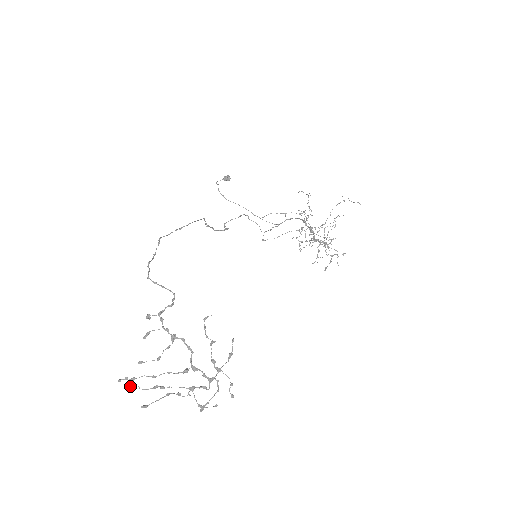
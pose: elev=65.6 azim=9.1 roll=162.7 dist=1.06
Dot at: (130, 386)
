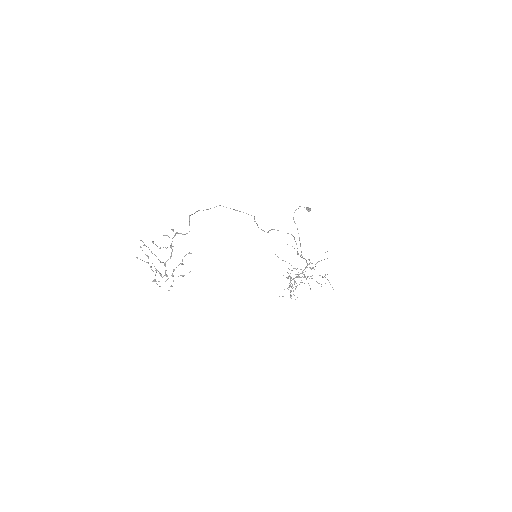
Dot at: occluded
